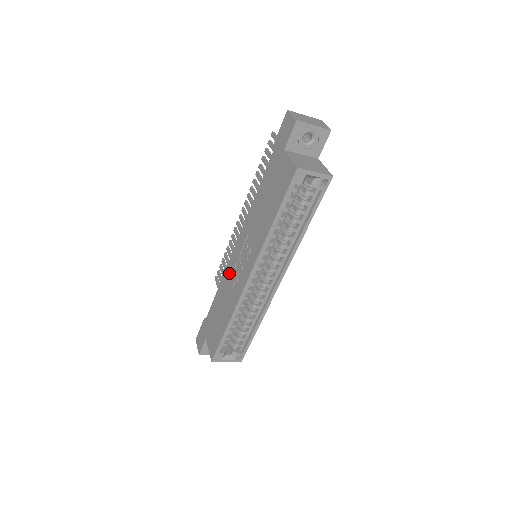
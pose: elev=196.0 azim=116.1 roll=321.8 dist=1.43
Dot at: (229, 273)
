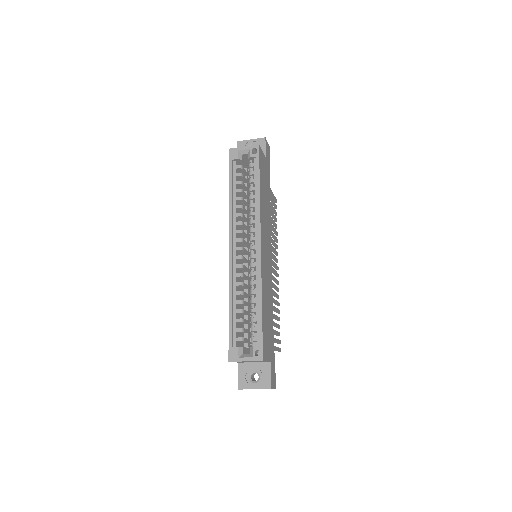
Dot at: occluded
